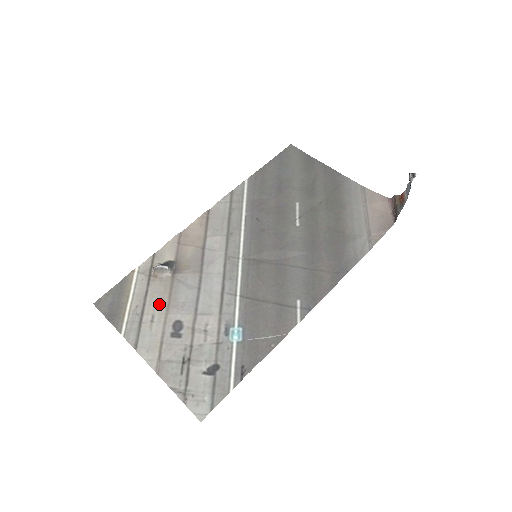
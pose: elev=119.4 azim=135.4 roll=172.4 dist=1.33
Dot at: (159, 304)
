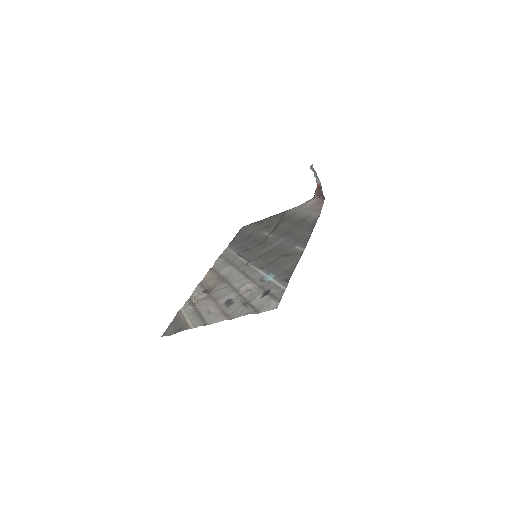
Dot at: (208, 305)
